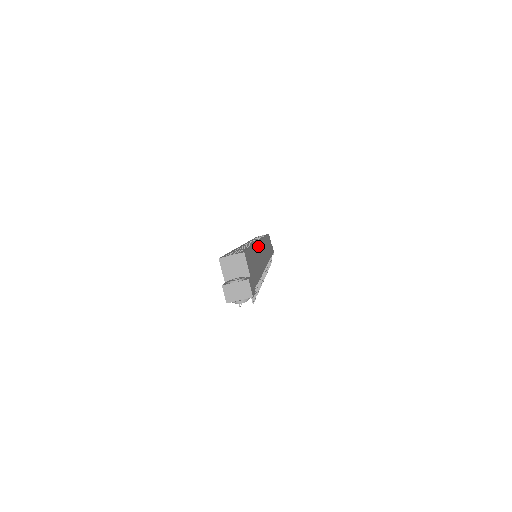
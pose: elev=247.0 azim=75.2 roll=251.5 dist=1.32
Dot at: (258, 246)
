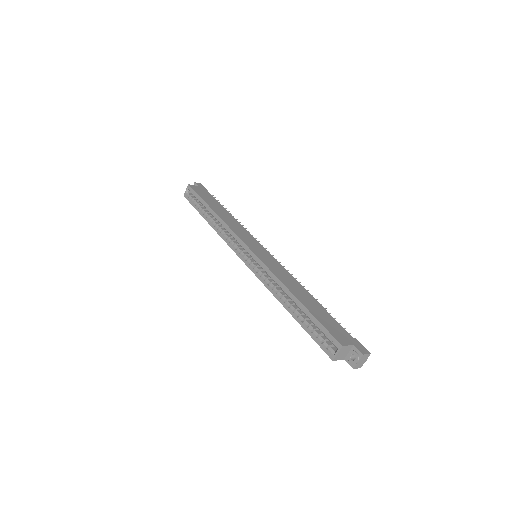
Dot at: (274, 272)
